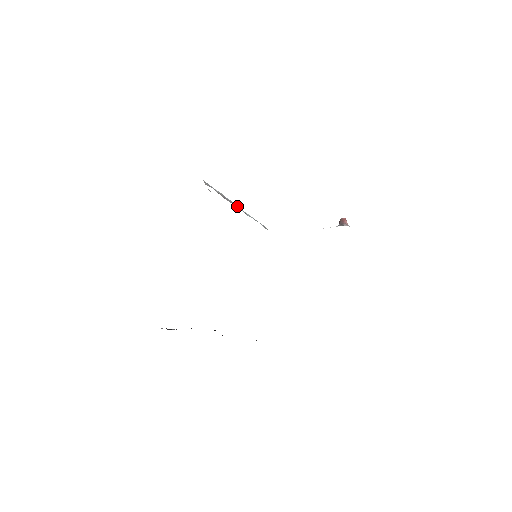
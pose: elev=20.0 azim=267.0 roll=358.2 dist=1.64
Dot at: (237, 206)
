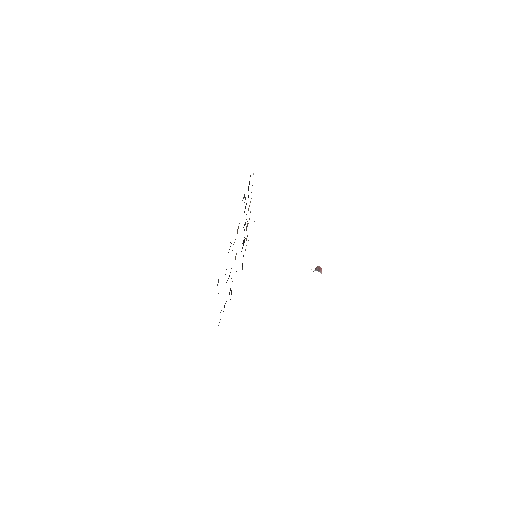
Dot at: occluded
